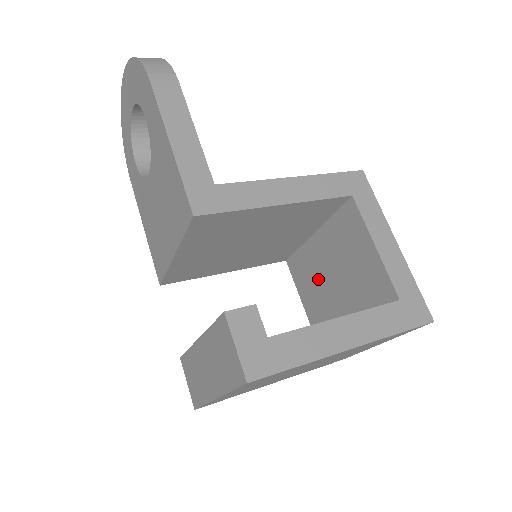
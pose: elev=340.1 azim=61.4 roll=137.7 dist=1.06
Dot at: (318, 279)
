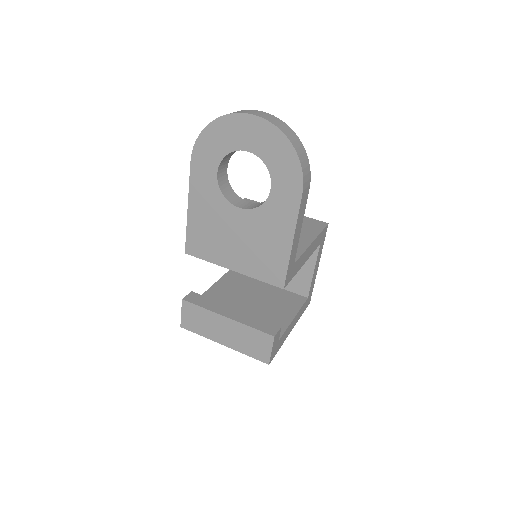
Dot at: occluded
